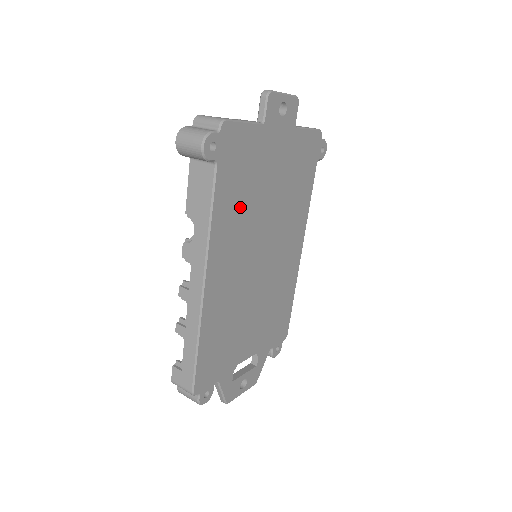
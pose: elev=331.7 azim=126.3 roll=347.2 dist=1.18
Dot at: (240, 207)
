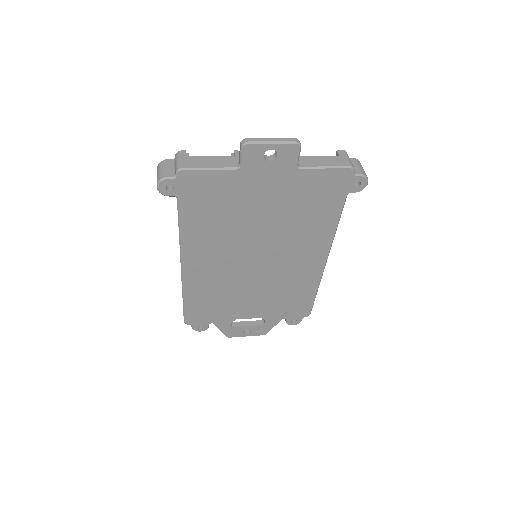
Dot at: (217, 226)
